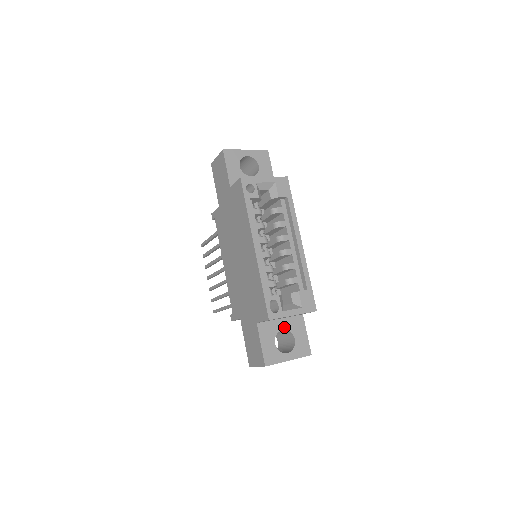
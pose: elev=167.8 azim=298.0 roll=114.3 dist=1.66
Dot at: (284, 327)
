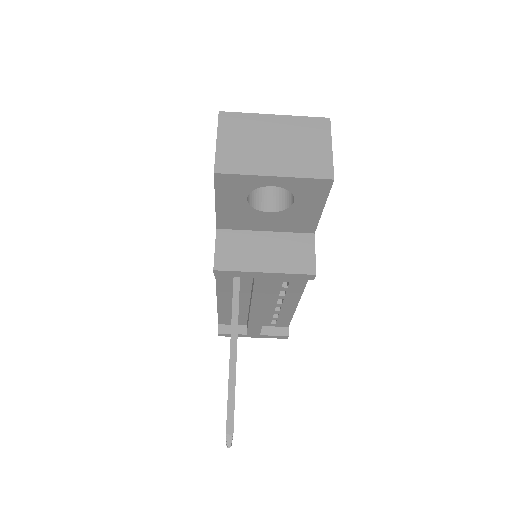
Dot at: occluded
